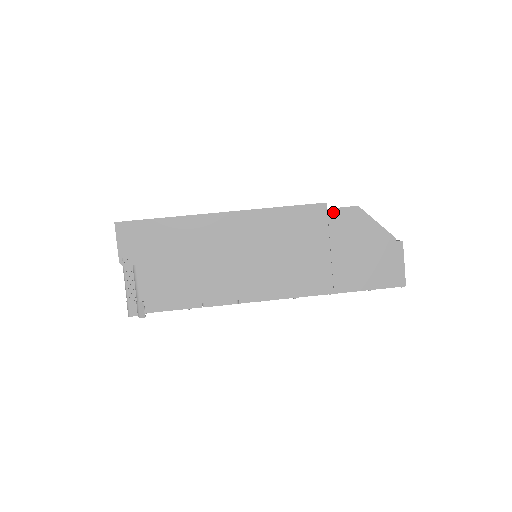
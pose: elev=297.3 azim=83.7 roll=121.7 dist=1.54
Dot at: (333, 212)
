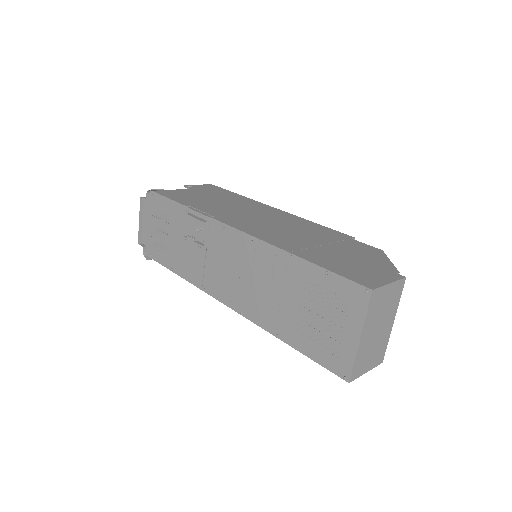
Dot at: (355, 241)
